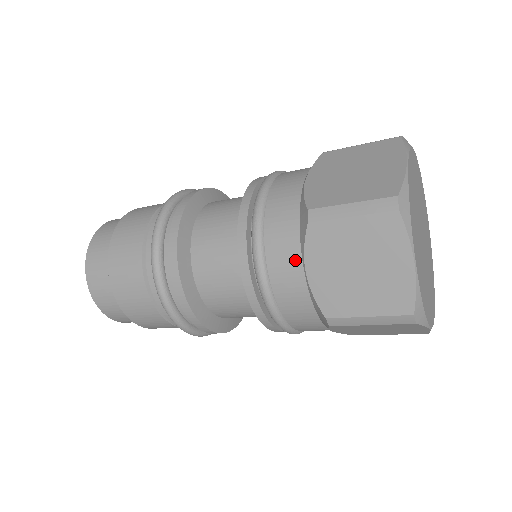
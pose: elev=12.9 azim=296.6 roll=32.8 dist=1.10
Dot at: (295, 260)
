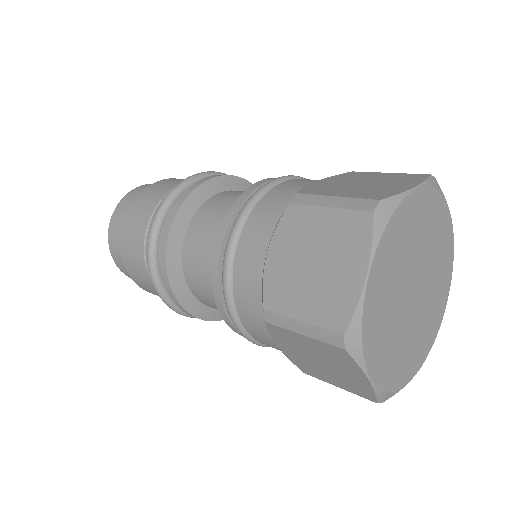
Dot at: (264, 239)
